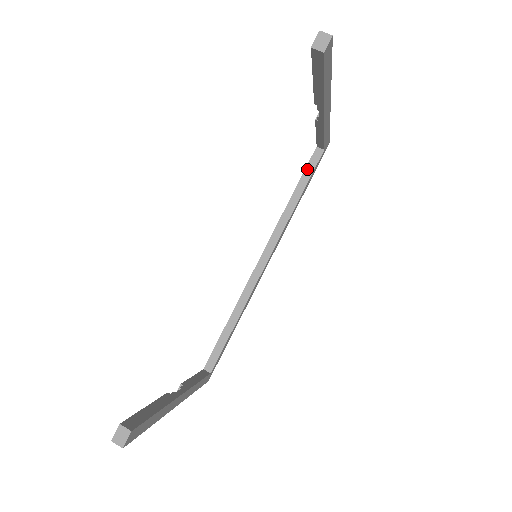
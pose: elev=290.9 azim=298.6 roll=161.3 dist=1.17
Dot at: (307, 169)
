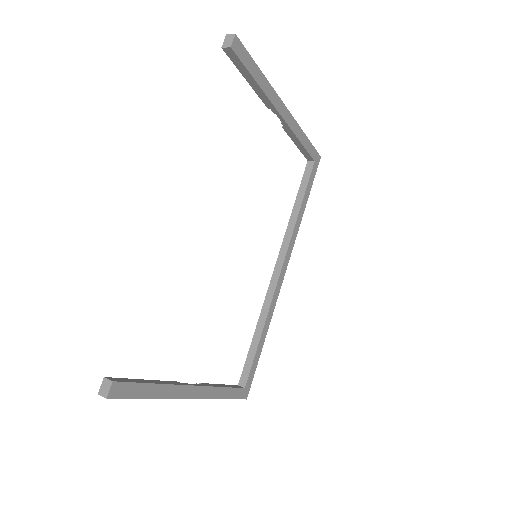
Dot at: (303, 182)
